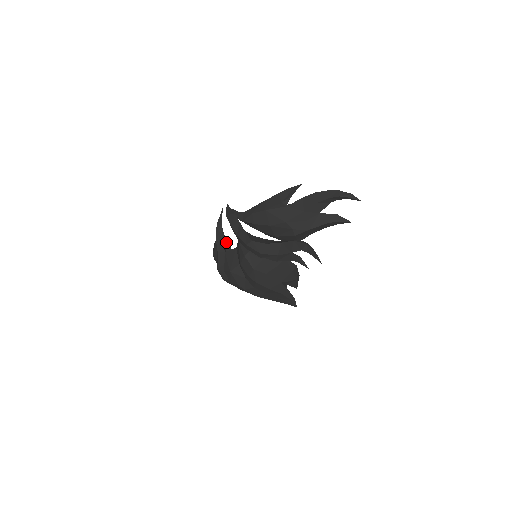
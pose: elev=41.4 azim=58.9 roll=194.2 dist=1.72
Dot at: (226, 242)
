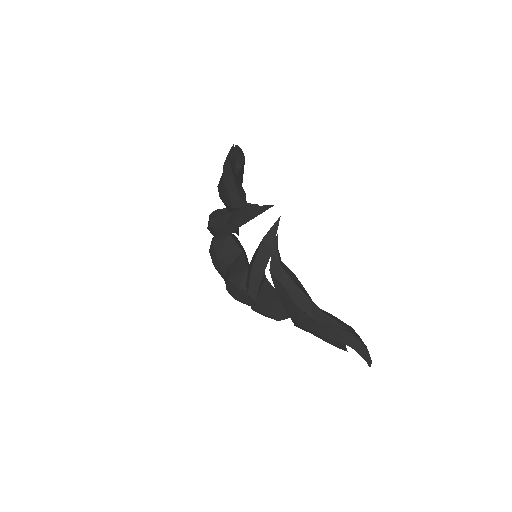
Dot at: occluded
